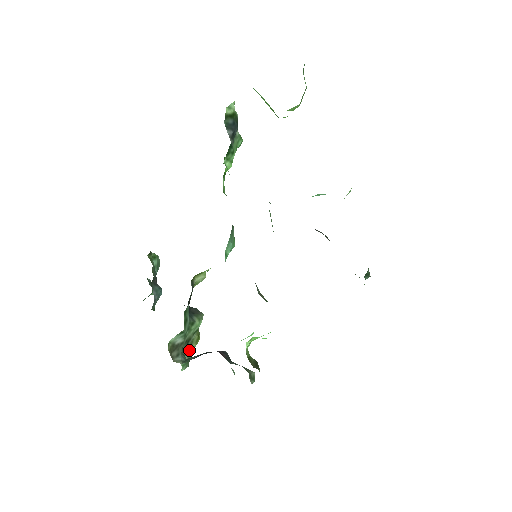
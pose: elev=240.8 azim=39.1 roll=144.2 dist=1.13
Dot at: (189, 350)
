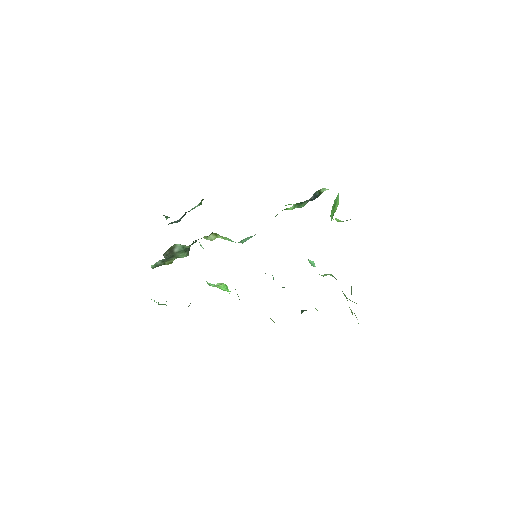
Dot at: (164, 262)
